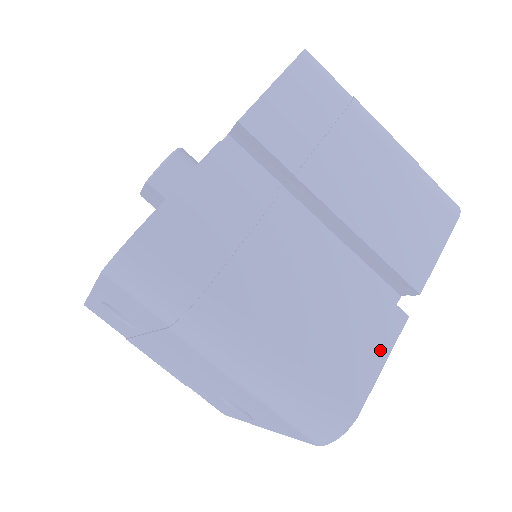
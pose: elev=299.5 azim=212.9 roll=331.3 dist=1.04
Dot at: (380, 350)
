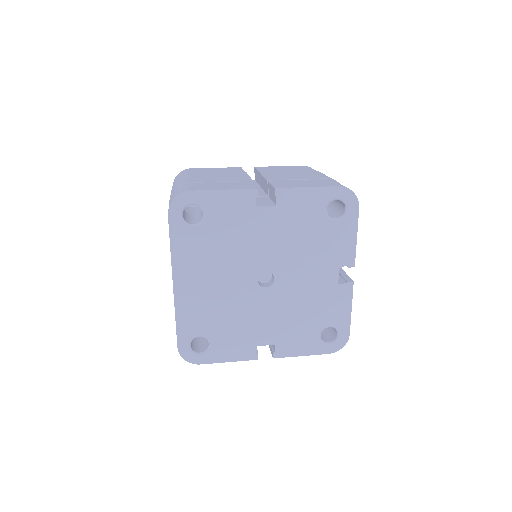
Dot at: (228, 188)
